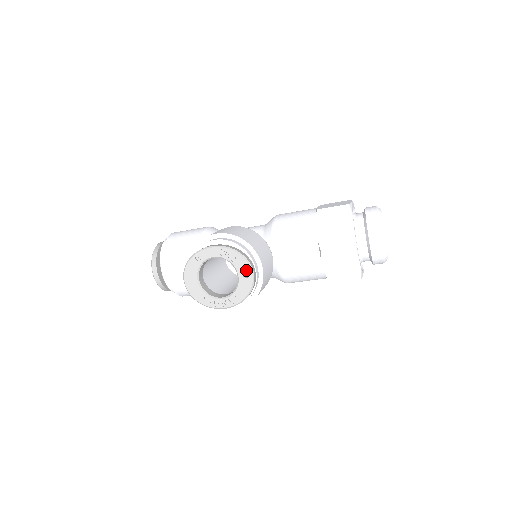
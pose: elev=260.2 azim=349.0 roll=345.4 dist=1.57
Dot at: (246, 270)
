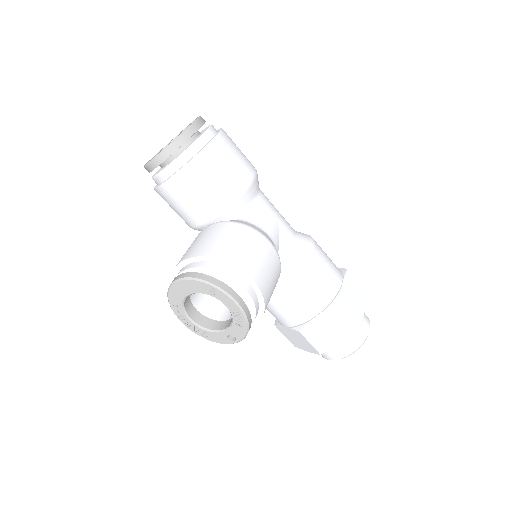
Dot at: (236, 337)
